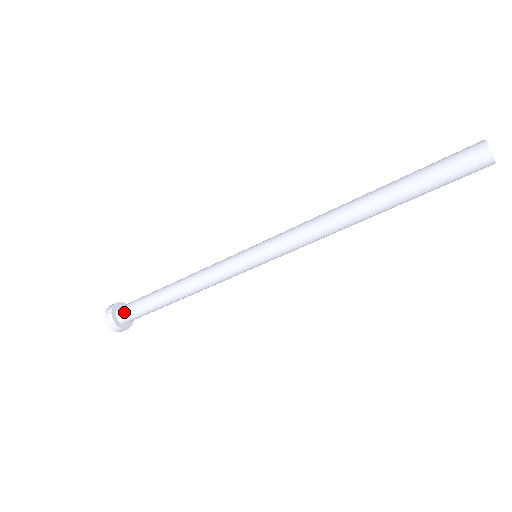
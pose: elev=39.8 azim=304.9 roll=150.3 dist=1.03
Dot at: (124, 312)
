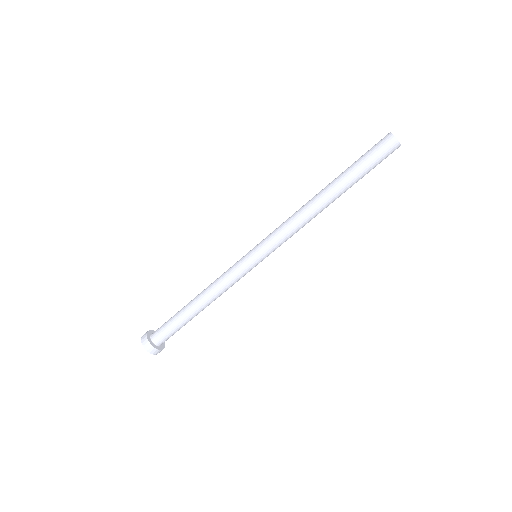
Dot at: (157, 332)
